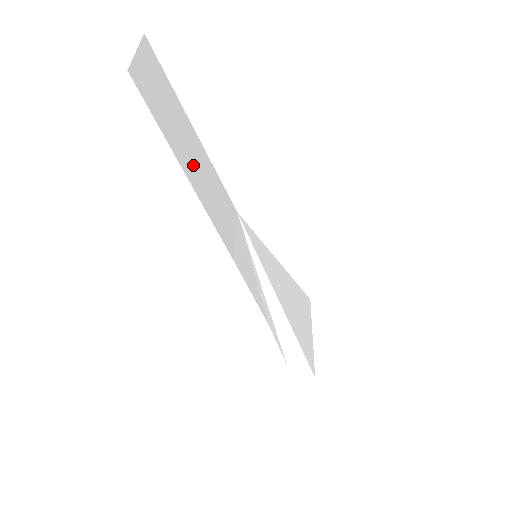
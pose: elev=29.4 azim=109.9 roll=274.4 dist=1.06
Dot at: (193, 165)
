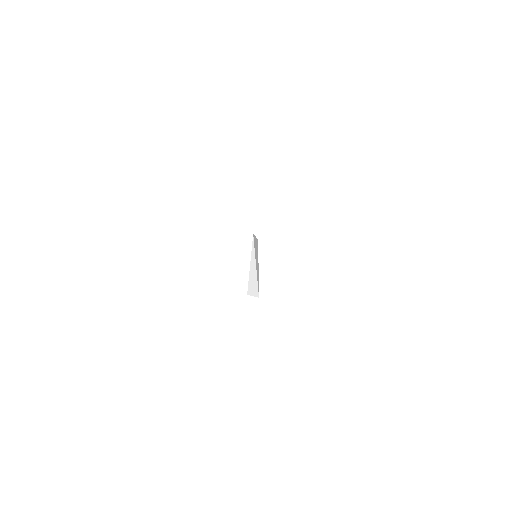
Dot at: occluded
